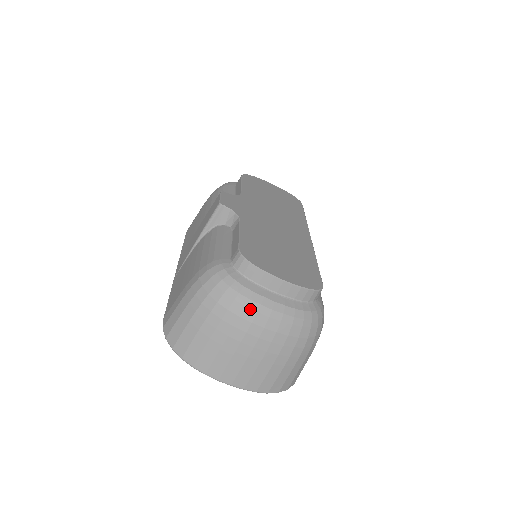
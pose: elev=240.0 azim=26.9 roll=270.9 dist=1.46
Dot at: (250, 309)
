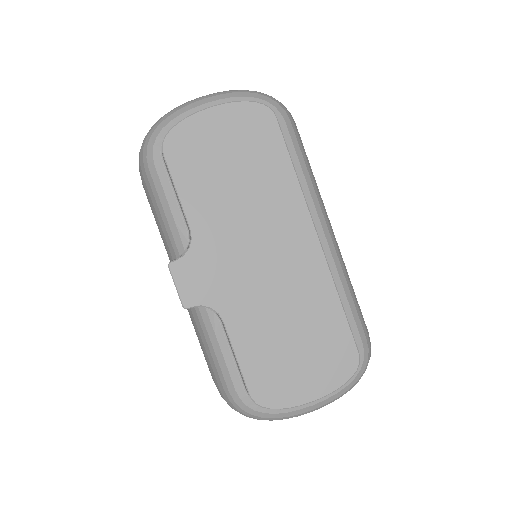
Dot at: occluded
